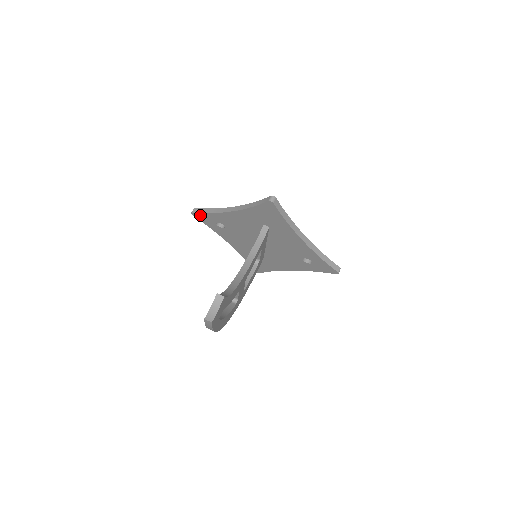
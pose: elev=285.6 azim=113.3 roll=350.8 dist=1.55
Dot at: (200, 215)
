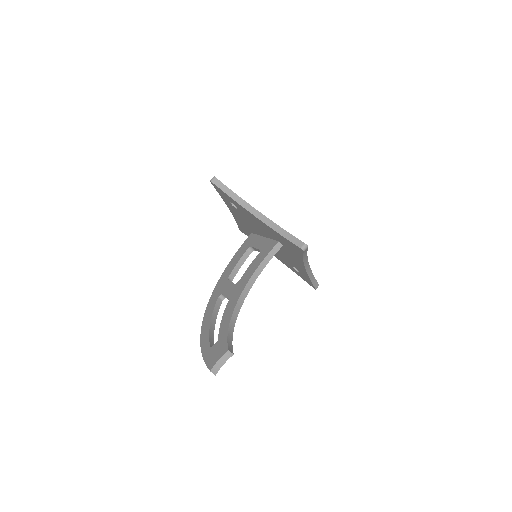
Dot at: (219, 188)
